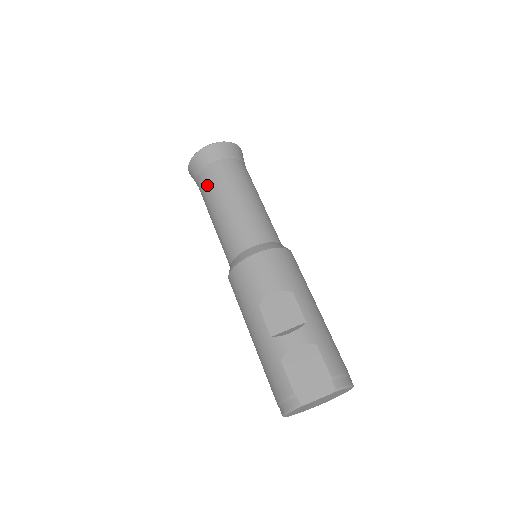
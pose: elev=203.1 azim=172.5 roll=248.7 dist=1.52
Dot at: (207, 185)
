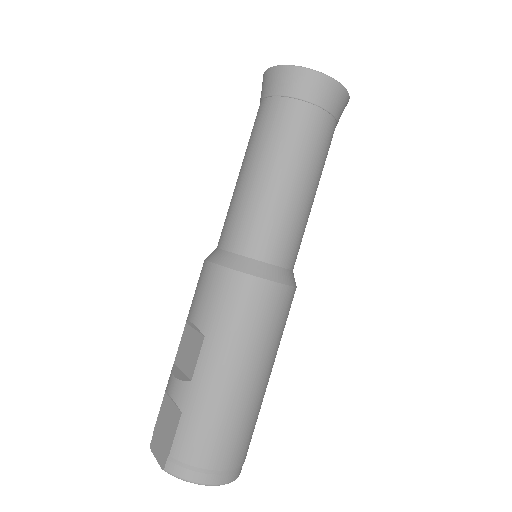
Dot at: occluded
